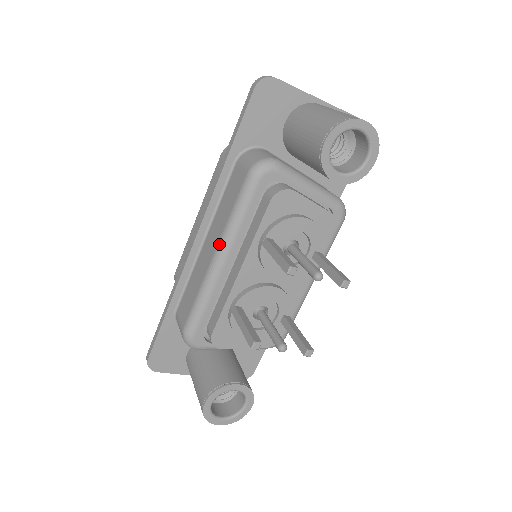
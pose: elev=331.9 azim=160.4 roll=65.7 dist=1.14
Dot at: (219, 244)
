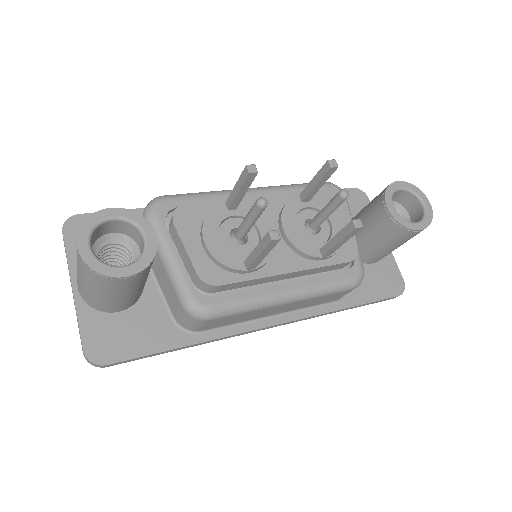
Dot at: (262, 187)
